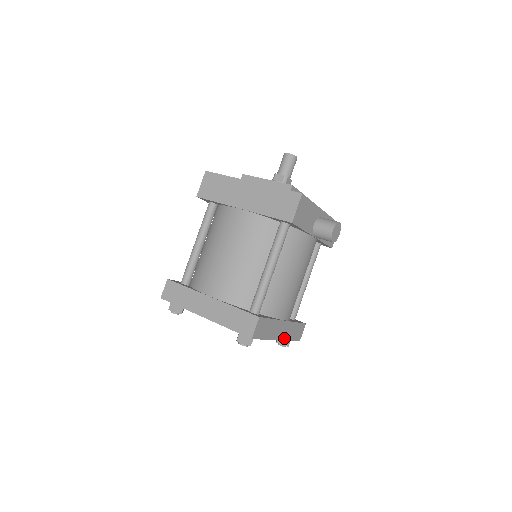
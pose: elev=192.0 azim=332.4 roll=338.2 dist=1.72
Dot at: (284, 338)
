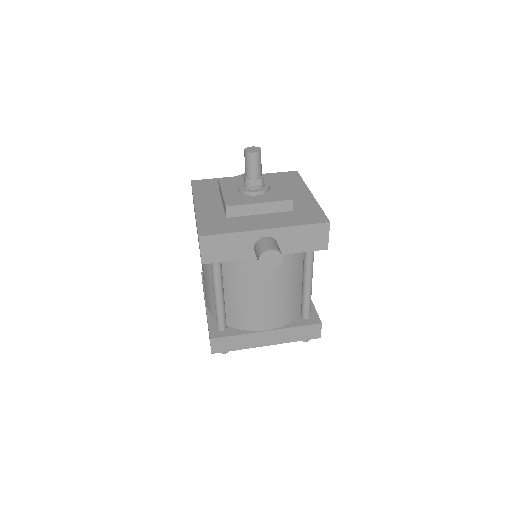
Dot at: (279, 342)
